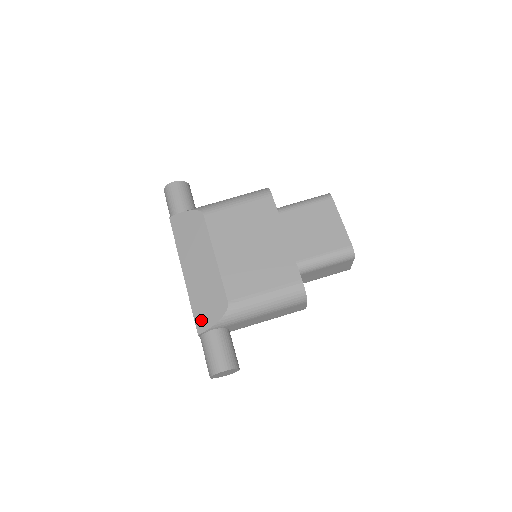
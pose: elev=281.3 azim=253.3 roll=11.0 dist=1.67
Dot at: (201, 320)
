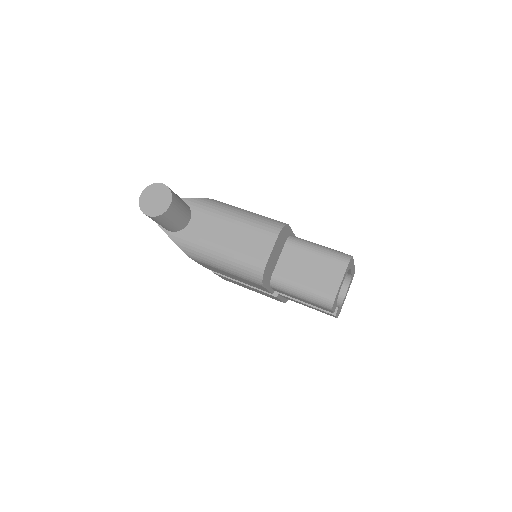
Dot at: occluded
